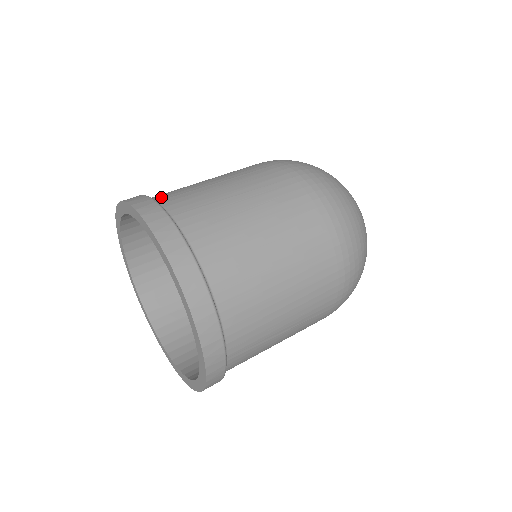
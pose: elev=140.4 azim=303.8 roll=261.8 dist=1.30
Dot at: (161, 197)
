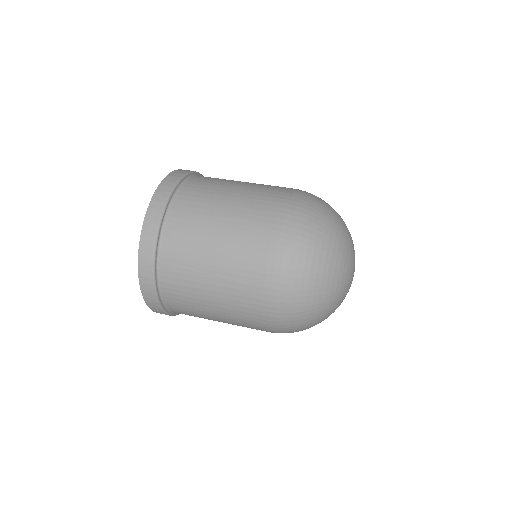
Dot at: occluded
